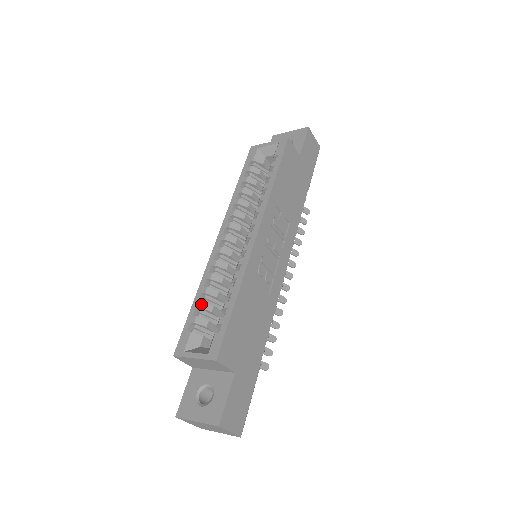
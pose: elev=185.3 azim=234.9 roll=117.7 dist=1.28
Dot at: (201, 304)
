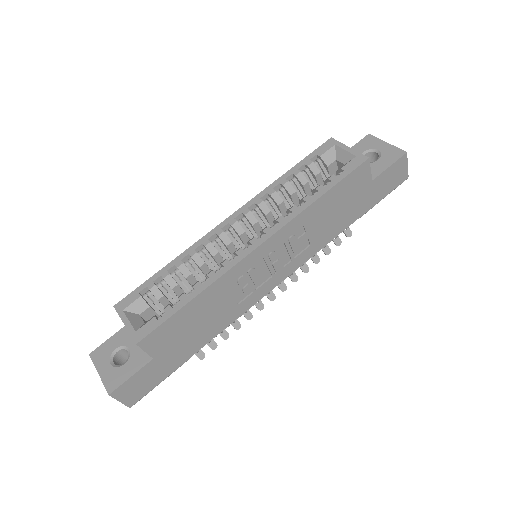
Dot at: (167, 276)
